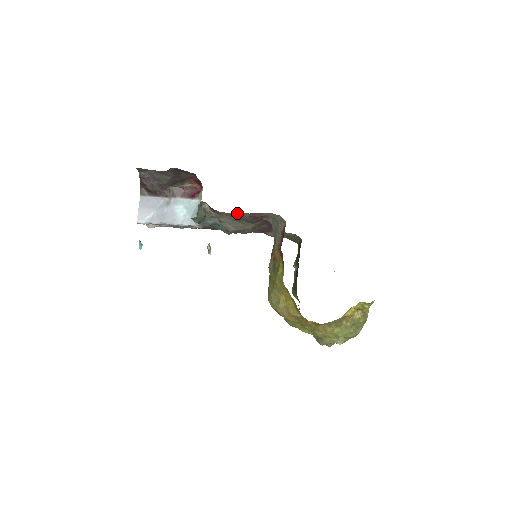
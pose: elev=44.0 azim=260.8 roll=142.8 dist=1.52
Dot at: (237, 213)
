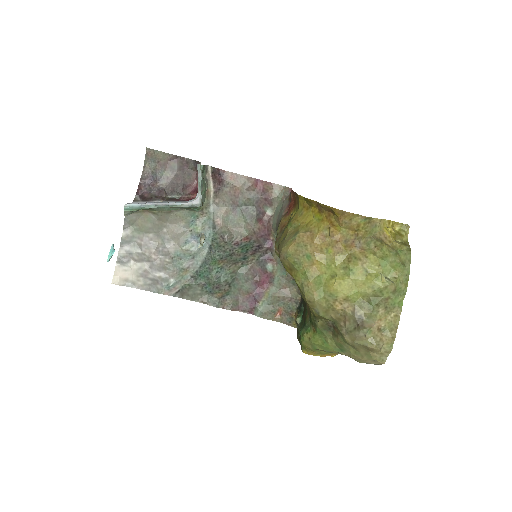
Dot at: (243, 175)
